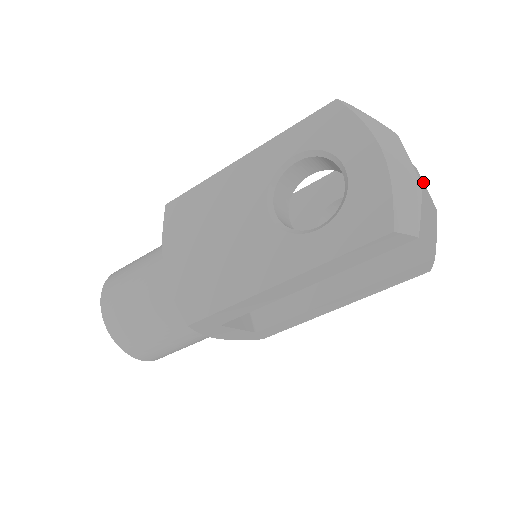
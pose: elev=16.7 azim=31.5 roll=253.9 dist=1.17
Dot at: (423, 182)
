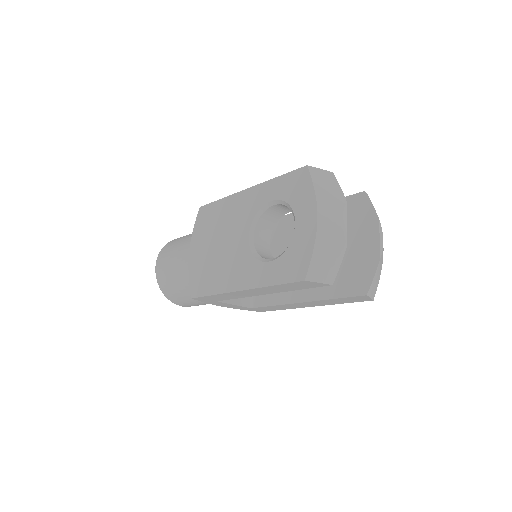
Dot at: (379, 232)
